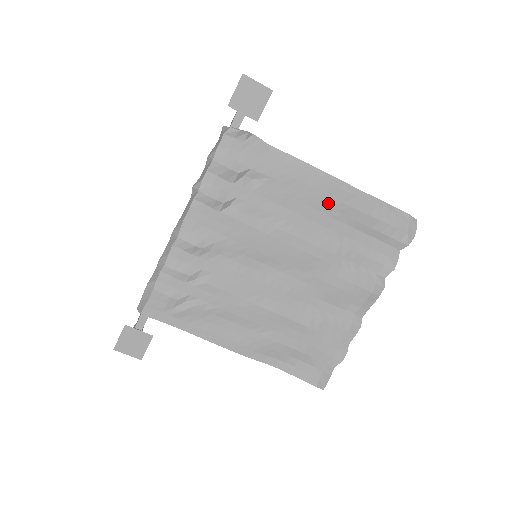
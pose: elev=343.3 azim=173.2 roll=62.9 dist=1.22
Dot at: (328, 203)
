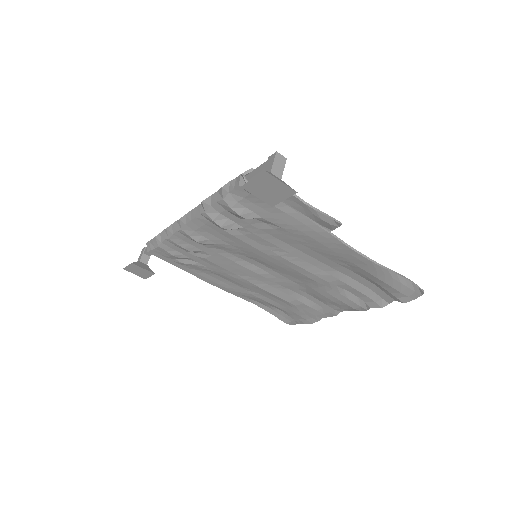
Dot at: (337, 257)
